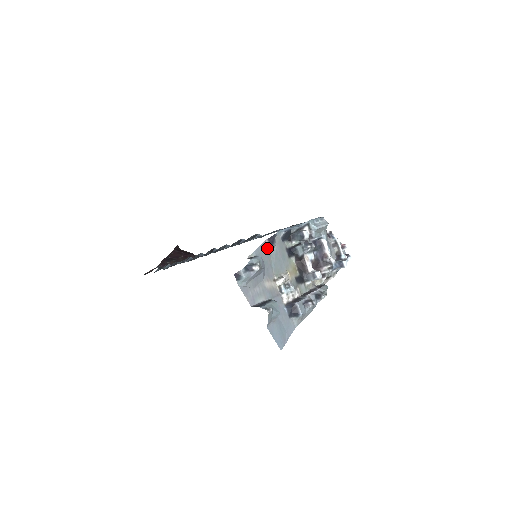
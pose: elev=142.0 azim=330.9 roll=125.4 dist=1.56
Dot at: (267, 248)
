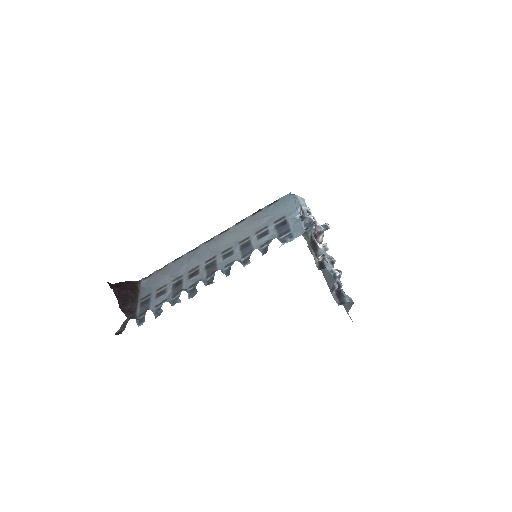
Dot at: (309, 249)
